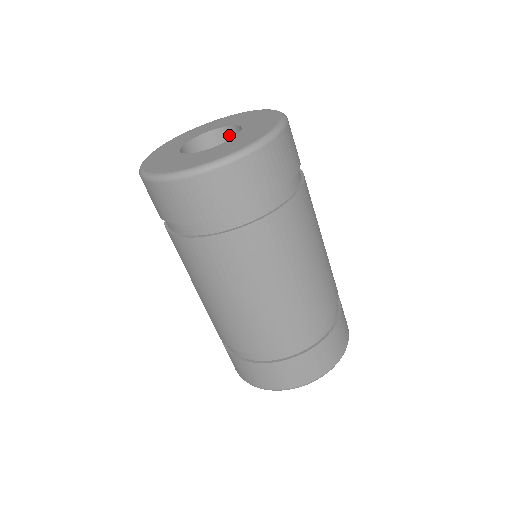
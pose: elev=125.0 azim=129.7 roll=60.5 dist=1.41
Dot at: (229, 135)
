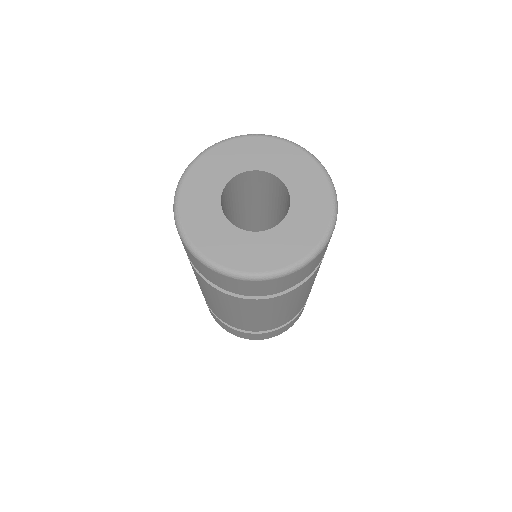
Dot at: (285, 191)
